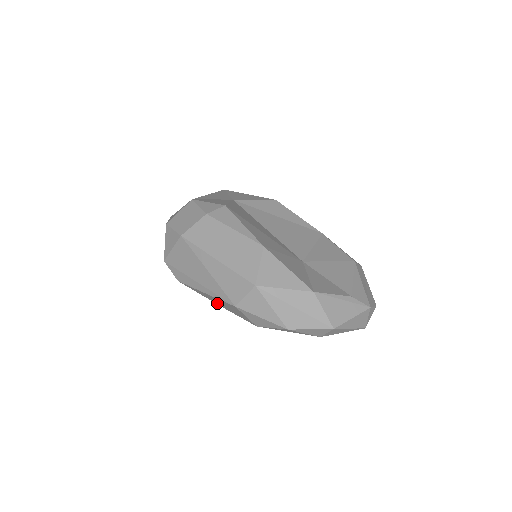
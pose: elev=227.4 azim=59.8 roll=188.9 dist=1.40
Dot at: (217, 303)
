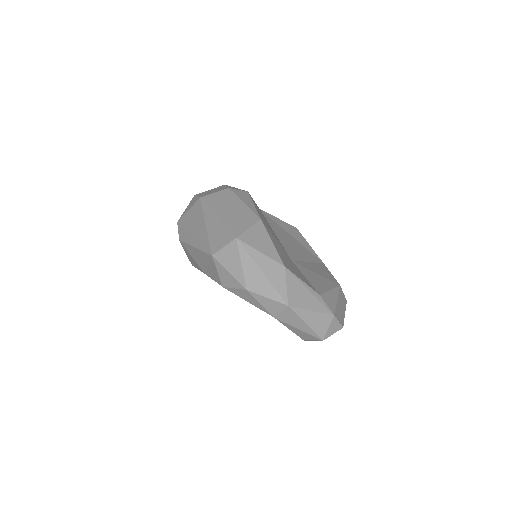
Dot at: (201, 265)
